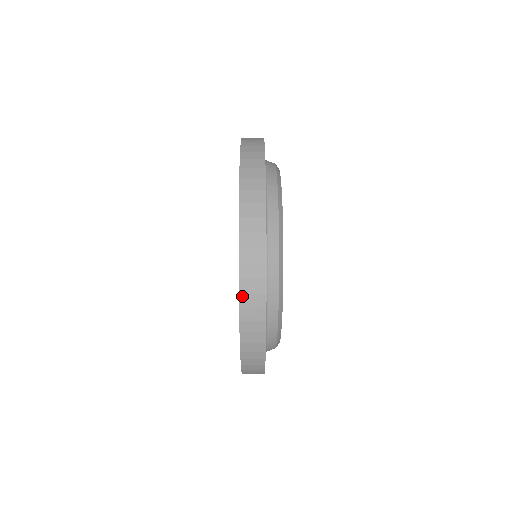
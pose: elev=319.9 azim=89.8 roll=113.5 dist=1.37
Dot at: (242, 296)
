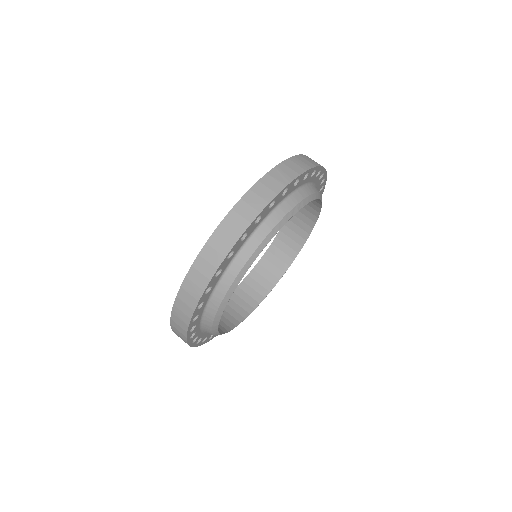
Dot at: (178, 299)
